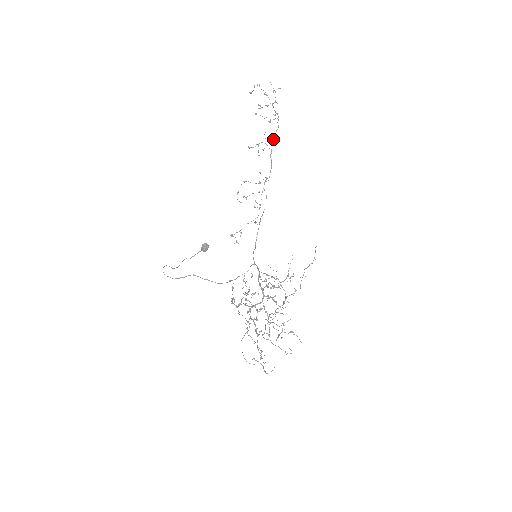
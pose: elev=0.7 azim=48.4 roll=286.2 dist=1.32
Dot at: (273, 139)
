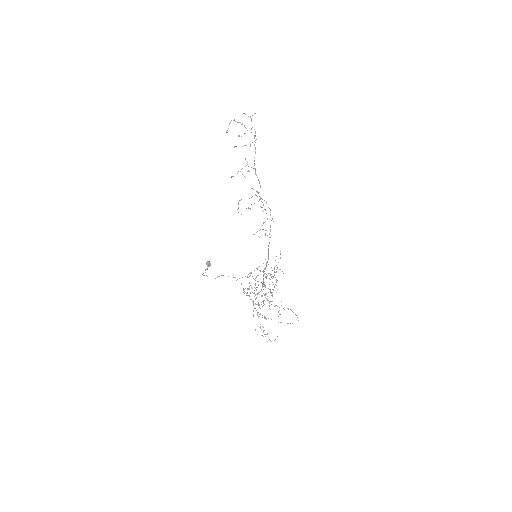
Dot at: (254, 160)
